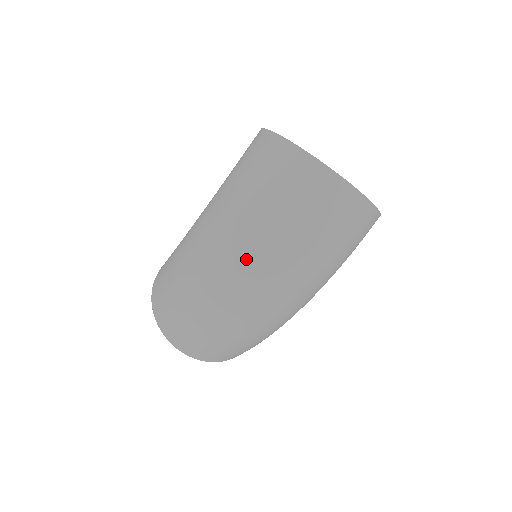
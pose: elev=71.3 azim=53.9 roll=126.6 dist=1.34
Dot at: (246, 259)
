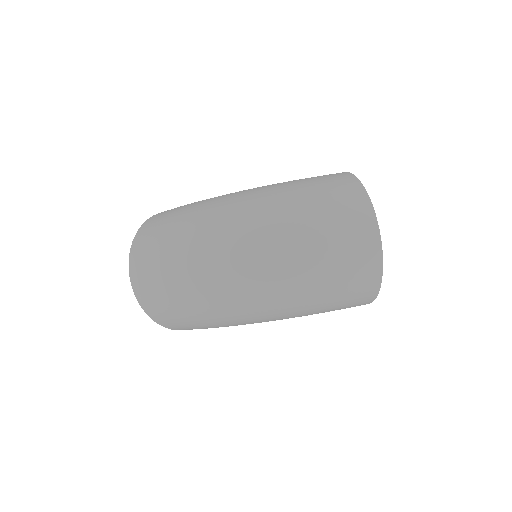
Dot at: (264, 232)
